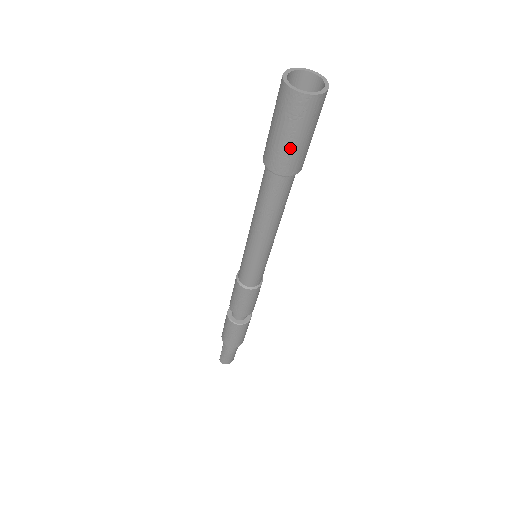
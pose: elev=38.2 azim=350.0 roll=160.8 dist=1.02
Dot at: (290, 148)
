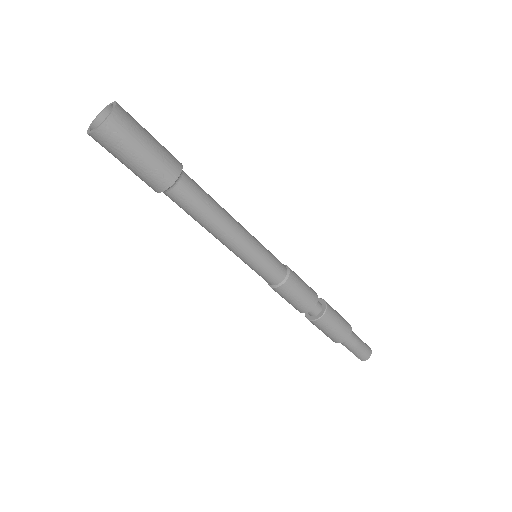
Dot at: (147, 165)
